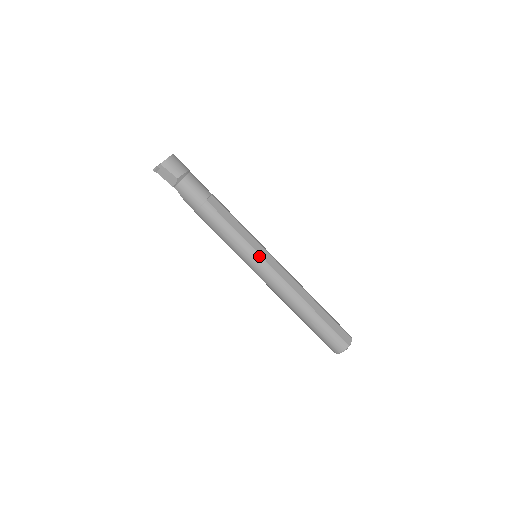
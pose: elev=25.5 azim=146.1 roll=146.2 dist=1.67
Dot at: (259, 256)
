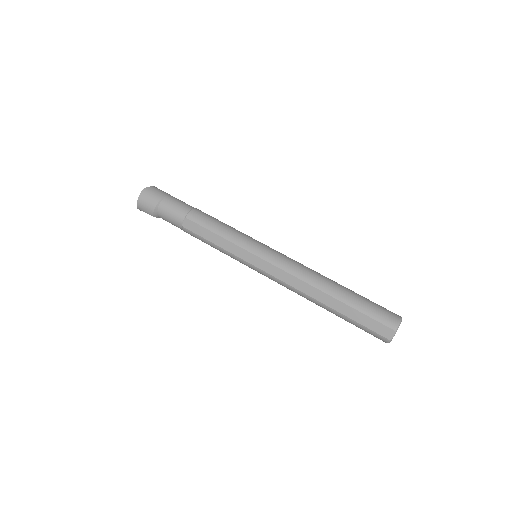
Dot at: (249, 264)
